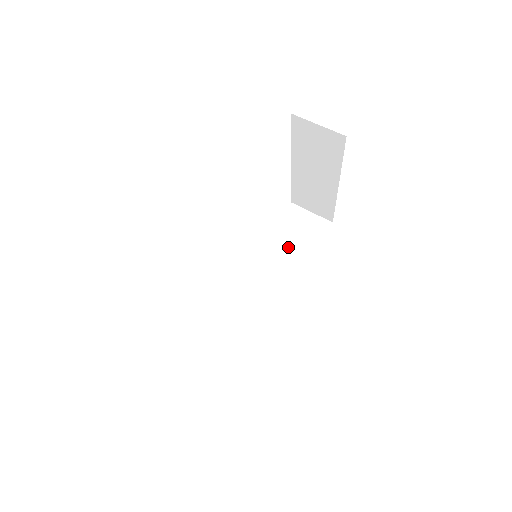
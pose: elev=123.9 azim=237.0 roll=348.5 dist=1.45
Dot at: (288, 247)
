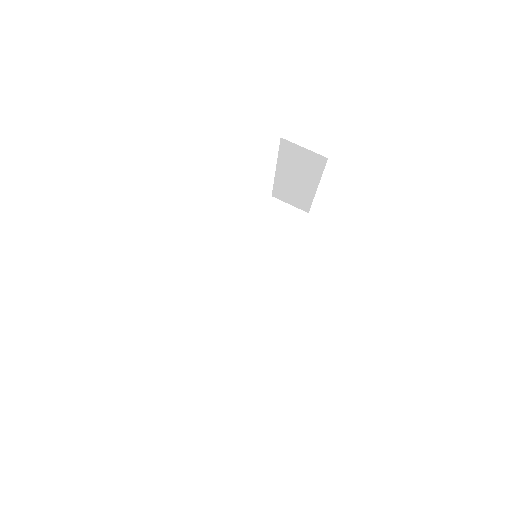
Dot at: (273, 237)
